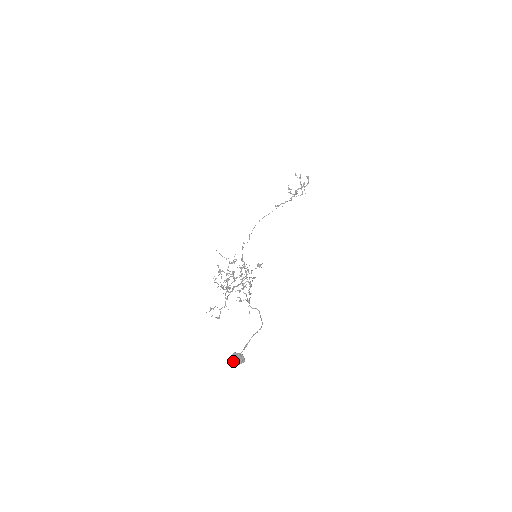
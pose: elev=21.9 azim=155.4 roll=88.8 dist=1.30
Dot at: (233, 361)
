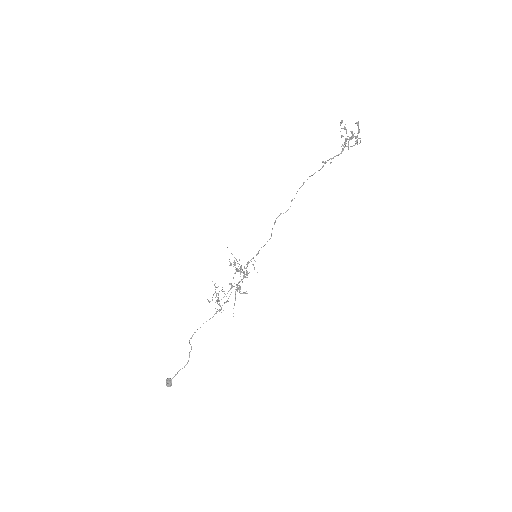
Dot at: (167, 383)
